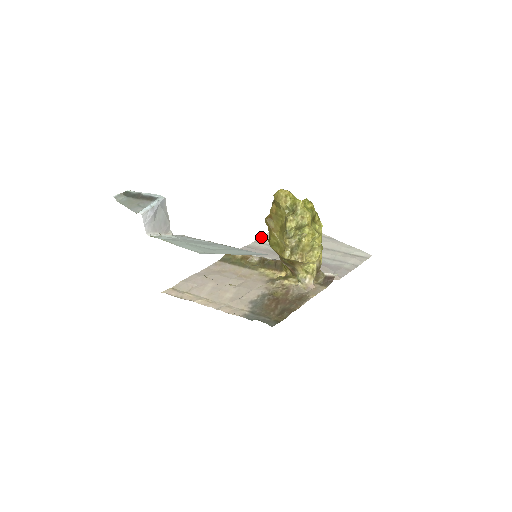
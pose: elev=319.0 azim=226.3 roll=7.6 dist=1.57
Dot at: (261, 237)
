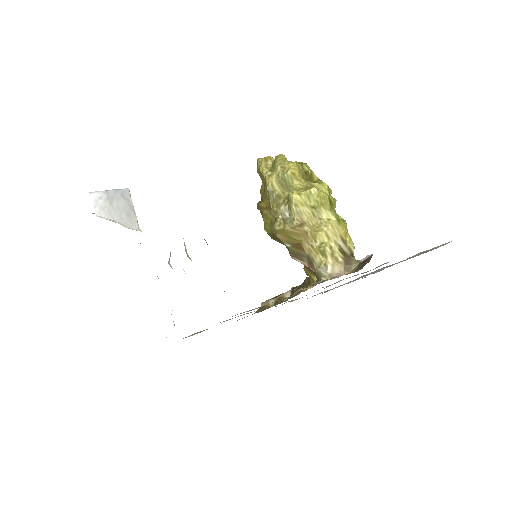
Dot at: occluded
